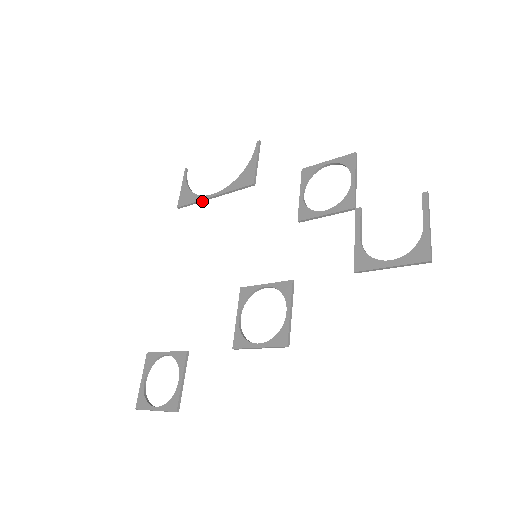
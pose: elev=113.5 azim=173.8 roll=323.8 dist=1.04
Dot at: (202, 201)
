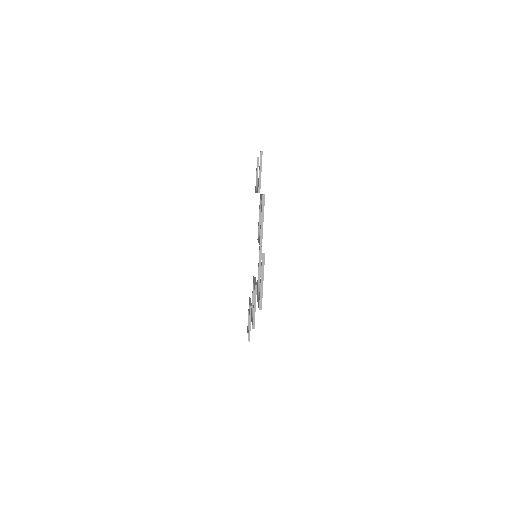
Dot at: occluded
